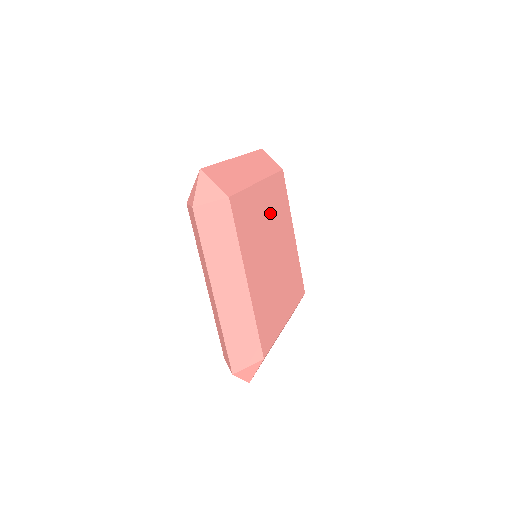
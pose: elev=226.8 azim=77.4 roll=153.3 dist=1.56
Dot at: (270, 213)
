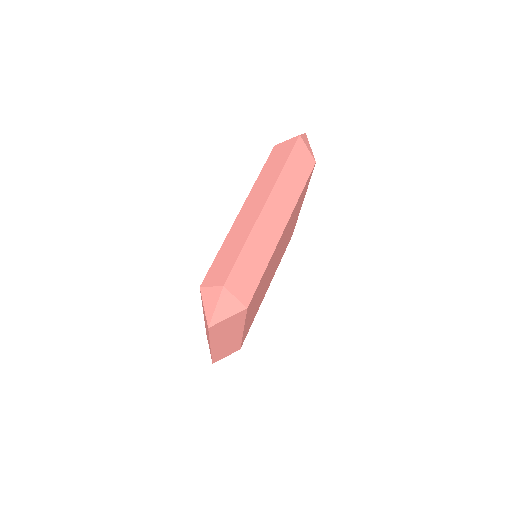
Dot at: (288, 236)
